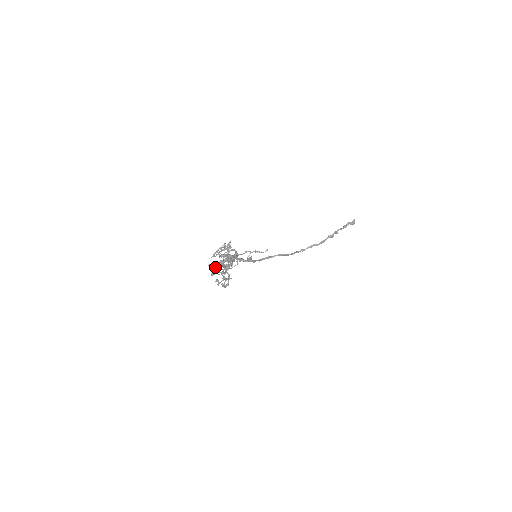
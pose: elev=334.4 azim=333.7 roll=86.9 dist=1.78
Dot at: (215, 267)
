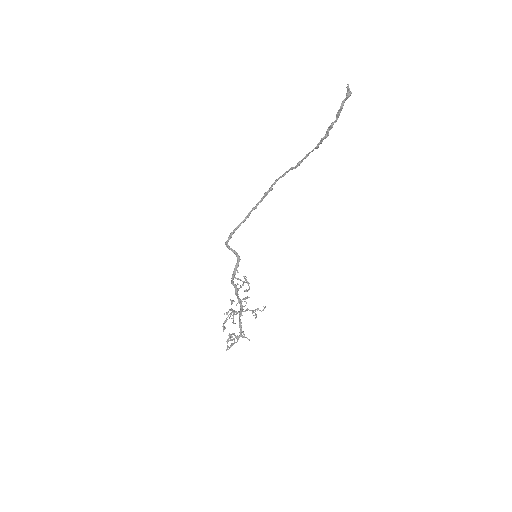
Dot at: occluded
